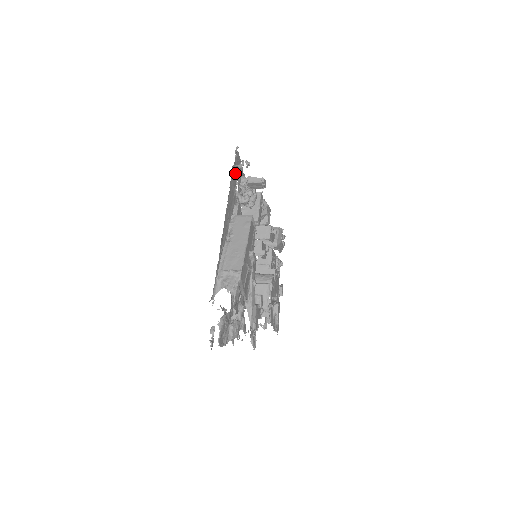
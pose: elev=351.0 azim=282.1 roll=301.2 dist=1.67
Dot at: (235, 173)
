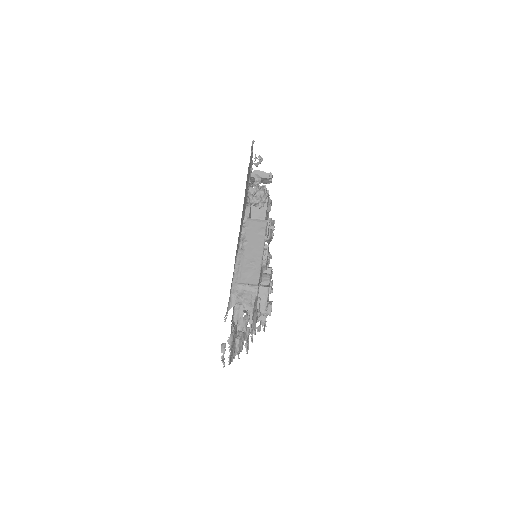
Dot at: (249, 170)
